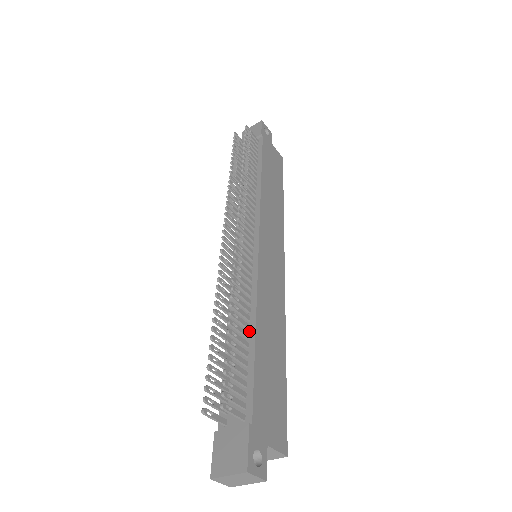
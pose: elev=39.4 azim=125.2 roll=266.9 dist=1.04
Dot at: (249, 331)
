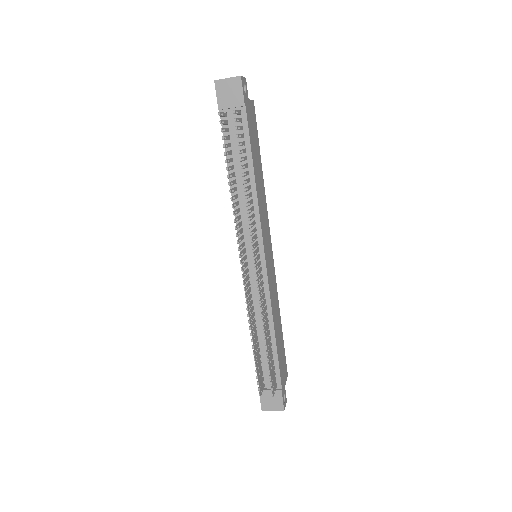
Dot at: (270, 335)
